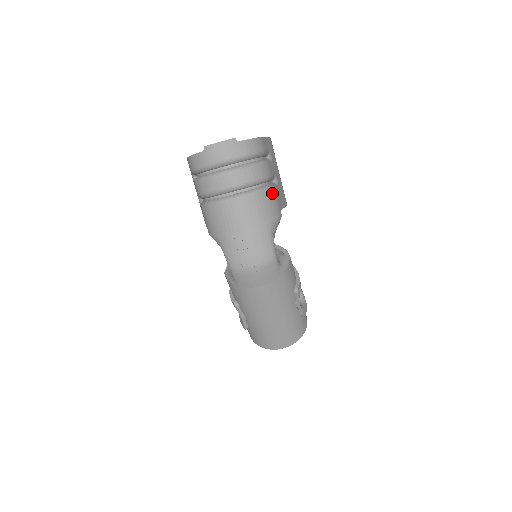
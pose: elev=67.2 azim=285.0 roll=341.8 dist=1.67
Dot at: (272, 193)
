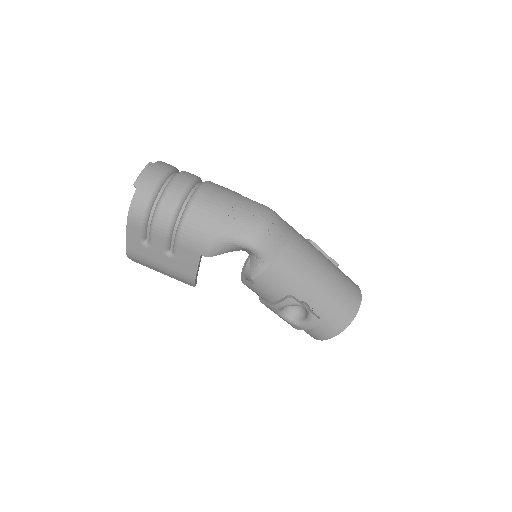
Dot at: occluded
